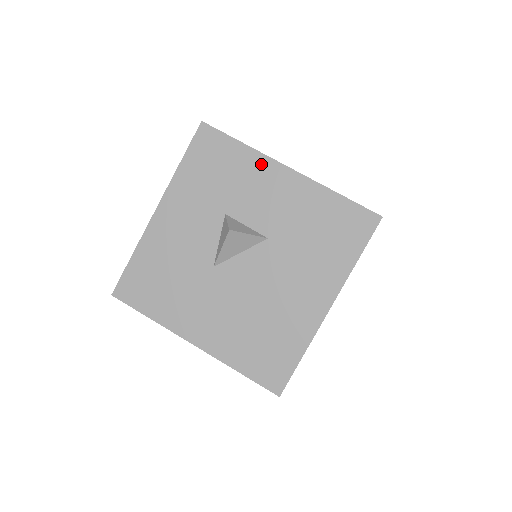
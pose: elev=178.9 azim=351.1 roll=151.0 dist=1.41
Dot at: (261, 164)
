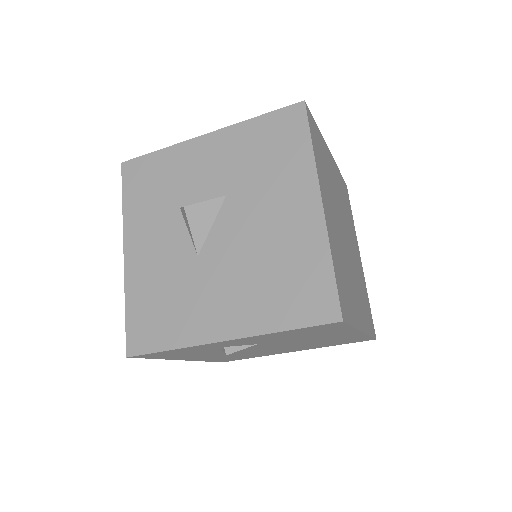
Dot at: (183, 151)
